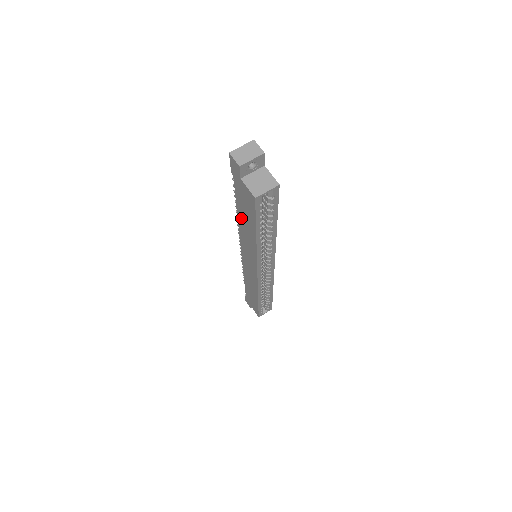
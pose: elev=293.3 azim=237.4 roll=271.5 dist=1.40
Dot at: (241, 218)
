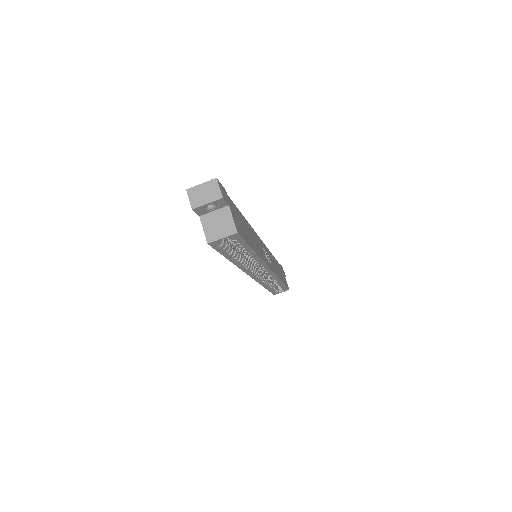
Dot at: occluded
